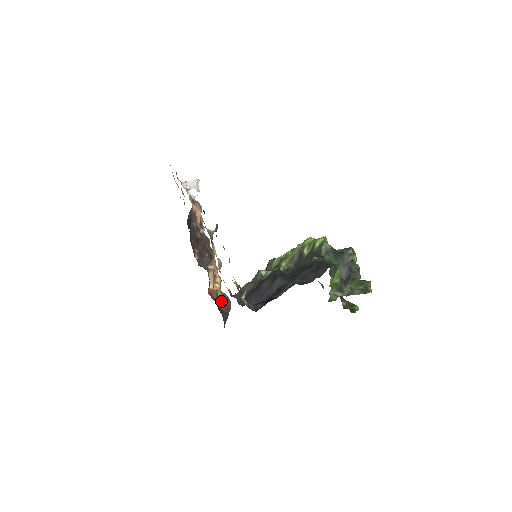
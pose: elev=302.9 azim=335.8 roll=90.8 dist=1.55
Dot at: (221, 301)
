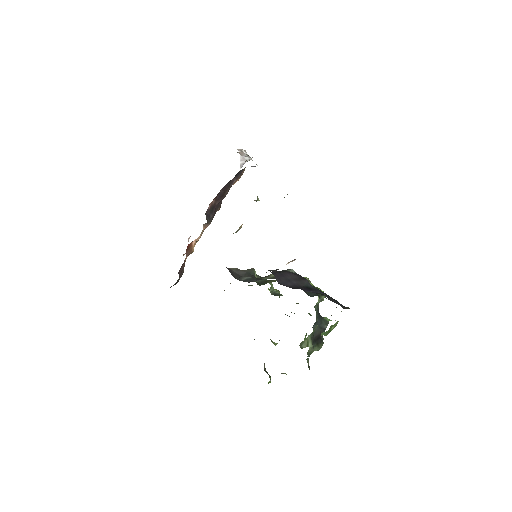
Dot at: (183, 265)
